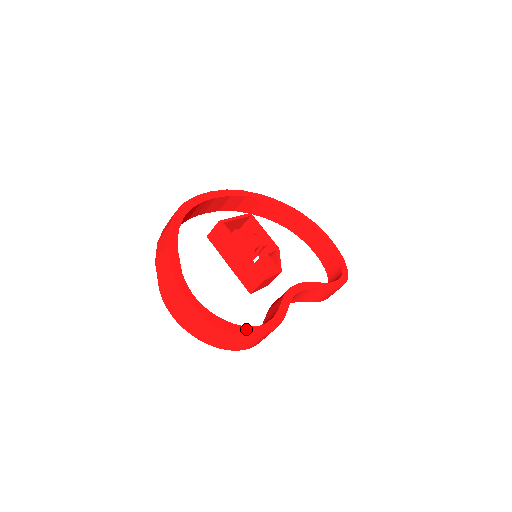
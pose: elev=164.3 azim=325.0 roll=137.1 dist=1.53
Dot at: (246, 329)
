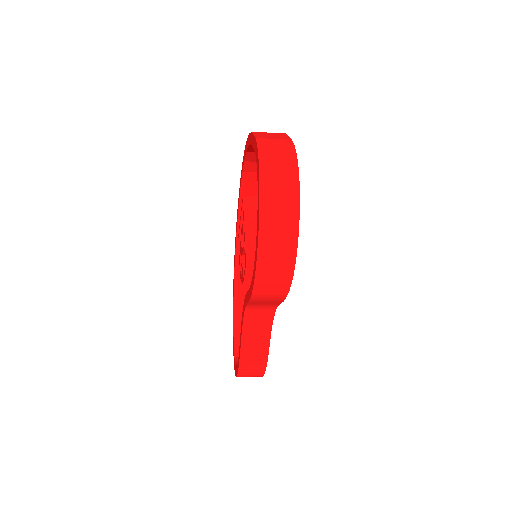
Dot at: occluded
